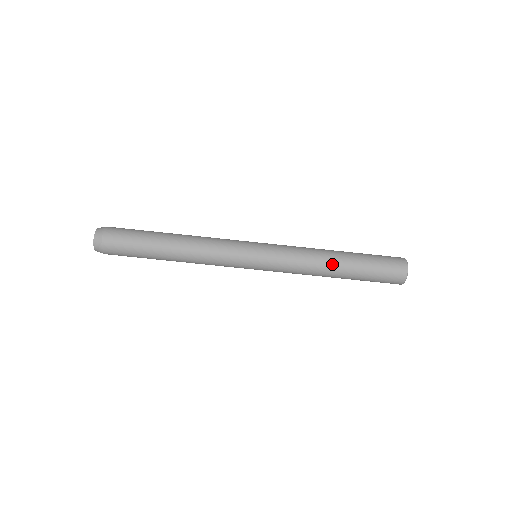
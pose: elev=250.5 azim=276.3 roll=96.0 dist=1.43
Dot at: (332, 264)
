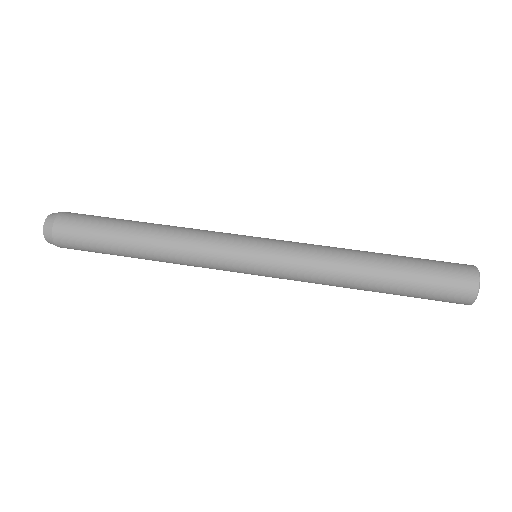
Dot at: occluded
